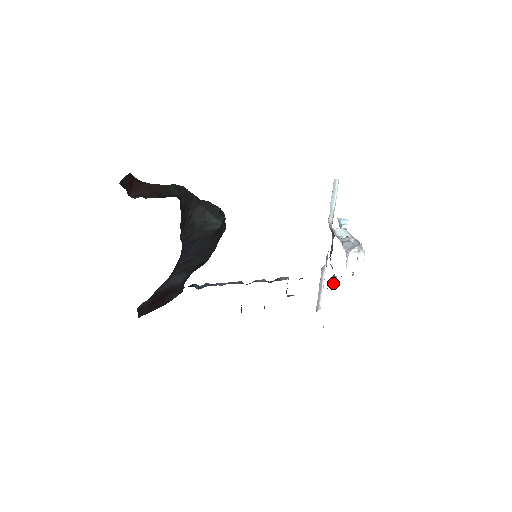
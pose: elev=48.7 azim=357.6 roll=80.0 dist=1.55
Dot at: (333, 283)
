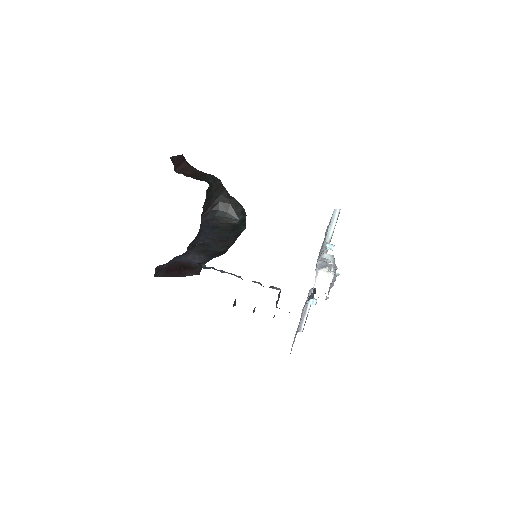
Dot at: (311, 303)
